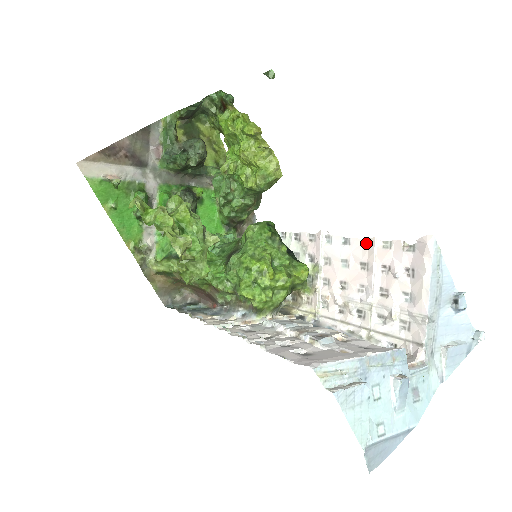
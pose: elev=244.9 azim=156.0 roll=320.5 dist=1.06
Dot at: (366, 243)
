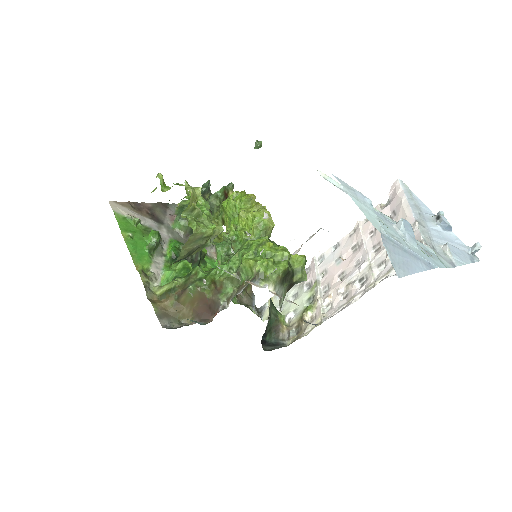
Dot at: (352, 233)
